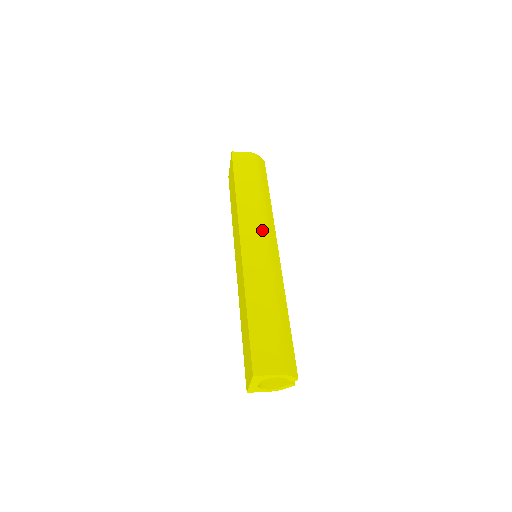
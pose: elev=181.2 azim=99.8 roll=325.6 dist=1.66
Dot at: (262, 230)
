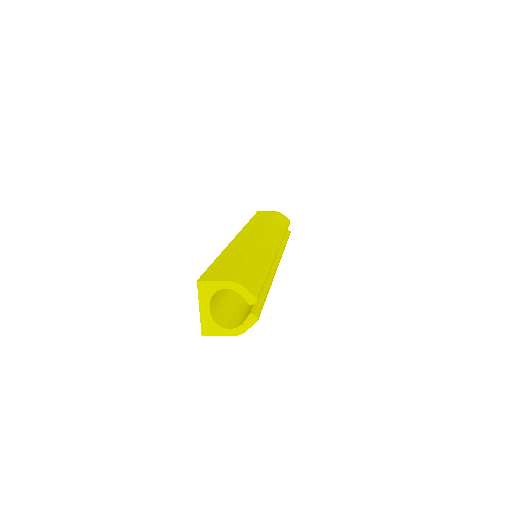
Dot at: (263, 232)
